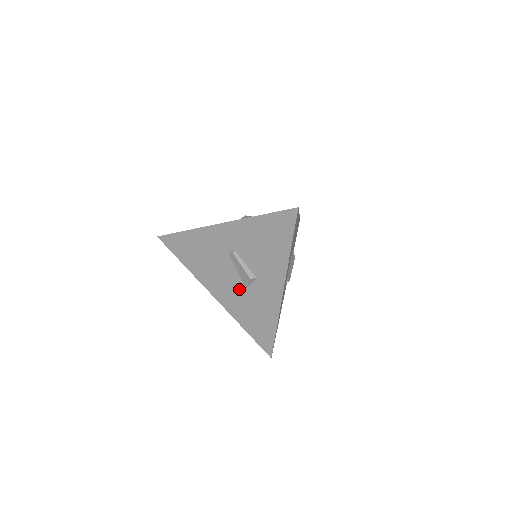
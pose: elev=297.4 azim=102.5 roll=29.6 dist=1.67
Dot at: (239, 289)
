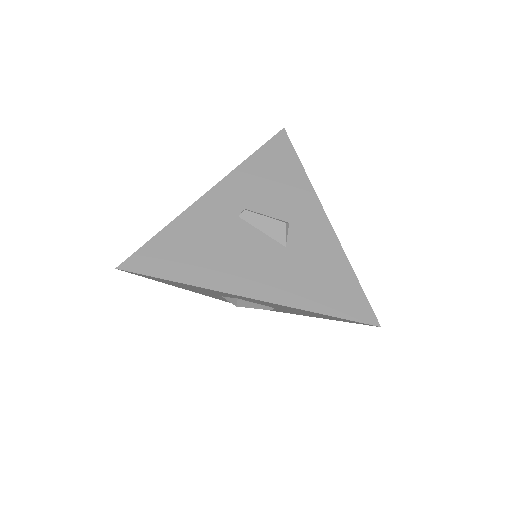
Dot at: (278, 255)
